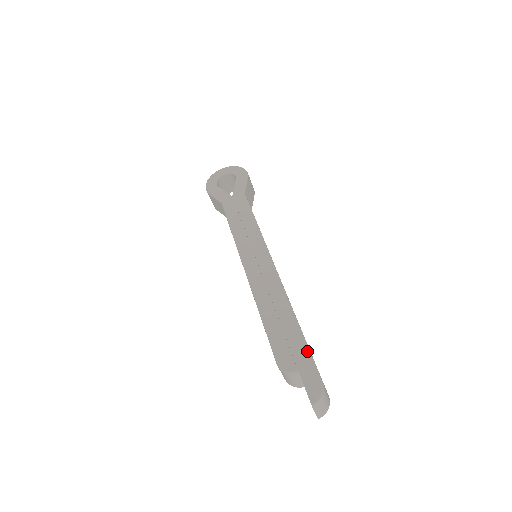
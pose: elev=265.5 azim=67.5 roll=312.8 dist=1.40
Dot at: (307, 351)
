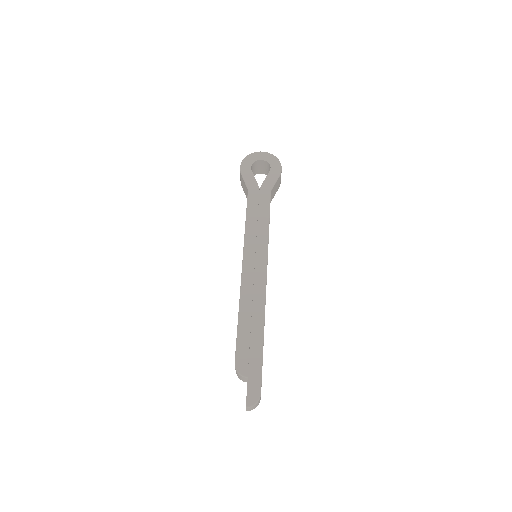
Dot at: (260, 365)
